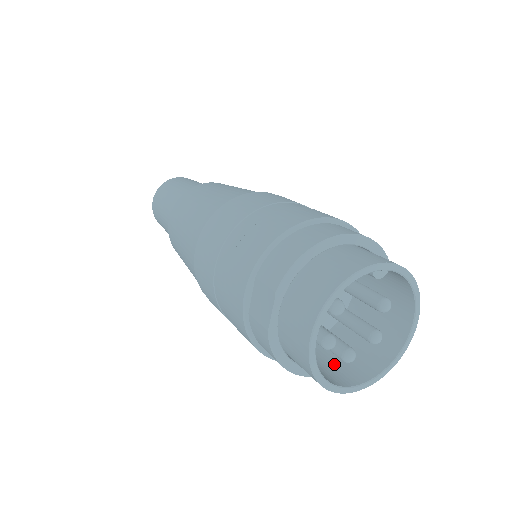
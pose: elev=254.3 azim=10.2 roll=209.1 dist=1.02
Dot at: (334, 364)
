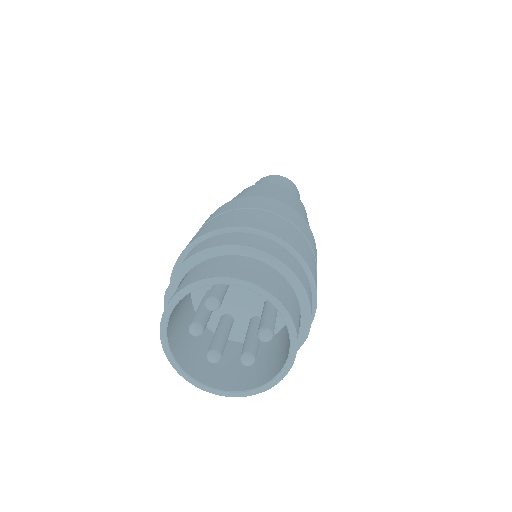
Dot at: occluded
